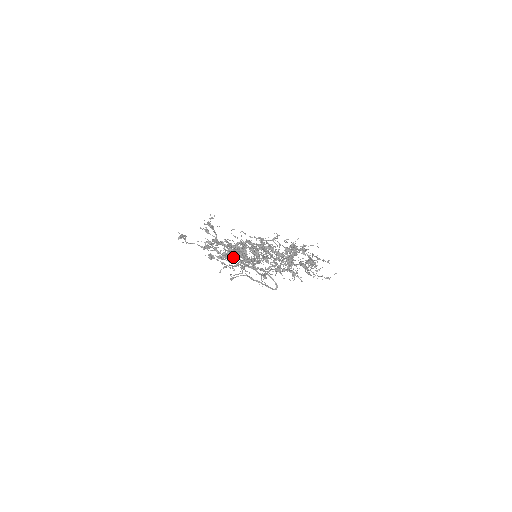
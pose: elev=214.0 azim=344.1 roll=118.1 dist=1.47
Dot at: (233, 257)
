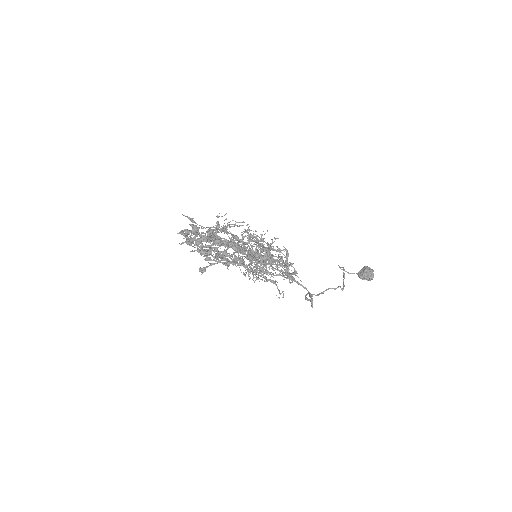
Dot at: (238, 259)
